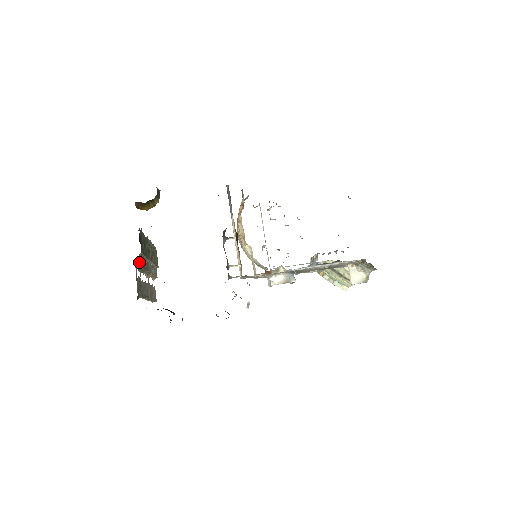
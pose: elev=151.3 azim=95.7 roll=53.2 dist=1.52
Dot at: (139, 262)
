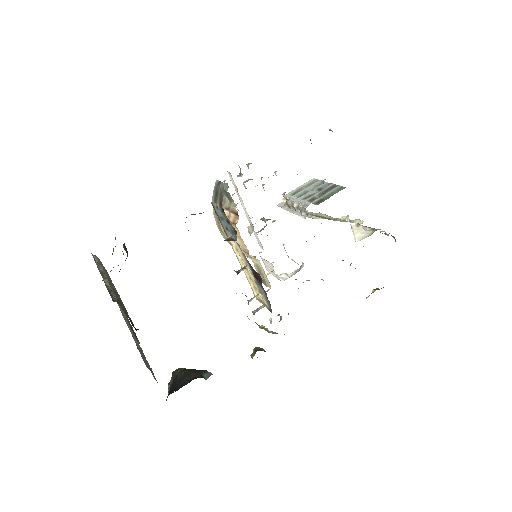
Dot at: occluded
